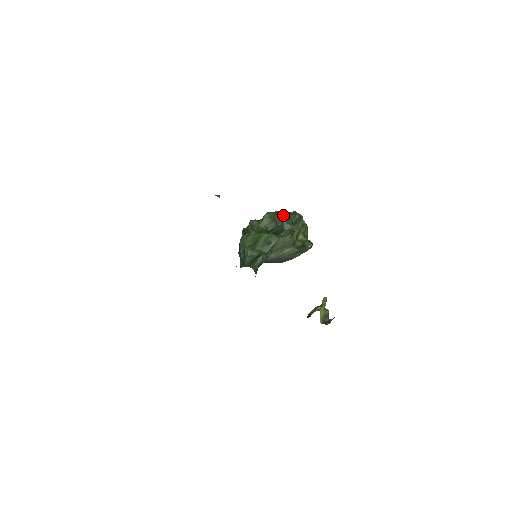
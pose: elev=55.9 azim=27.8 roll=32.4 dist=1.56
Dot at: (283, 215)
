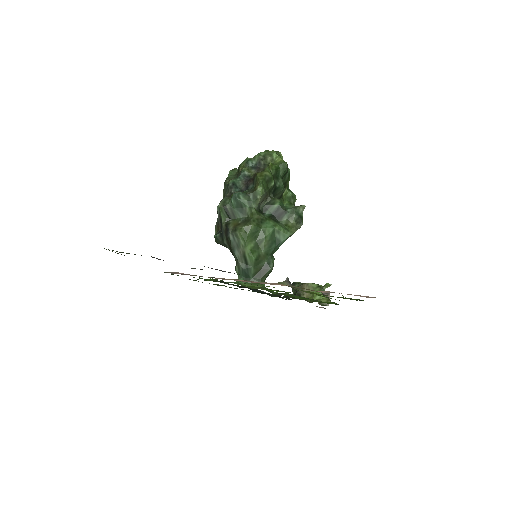
Dot at: (272, 174)
